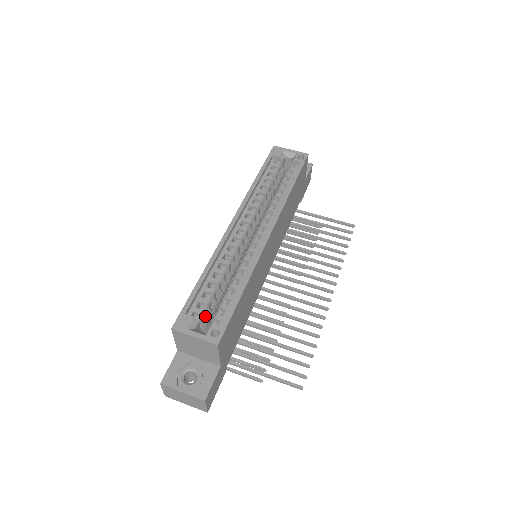
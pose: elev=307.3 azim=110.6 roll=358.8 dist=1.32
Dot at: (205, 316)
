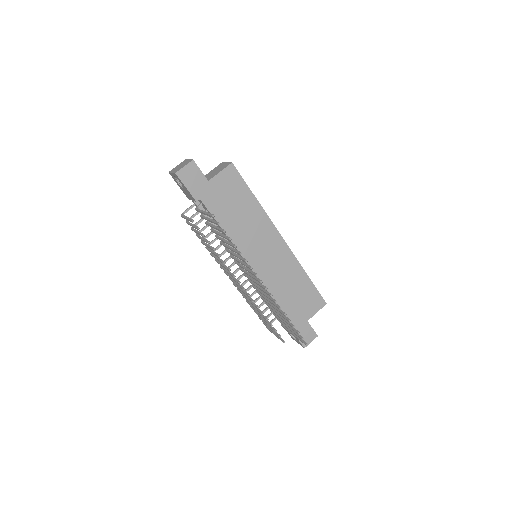
Dot at: occluded
